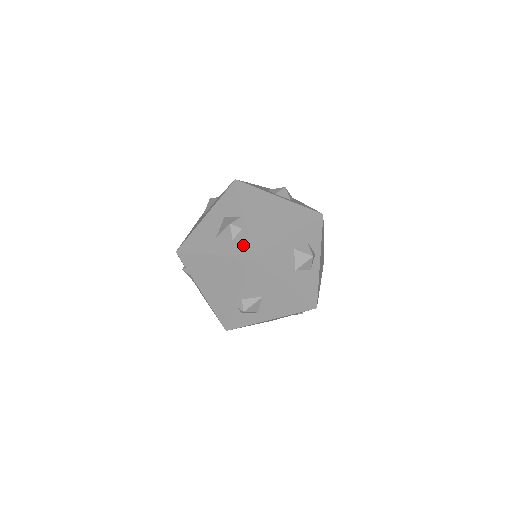
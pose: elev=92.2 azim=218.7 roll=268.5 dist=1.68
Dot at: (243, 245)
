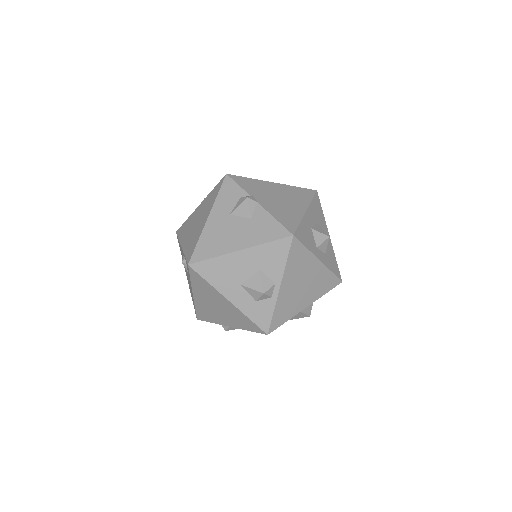
Dot at: (264, 315)
